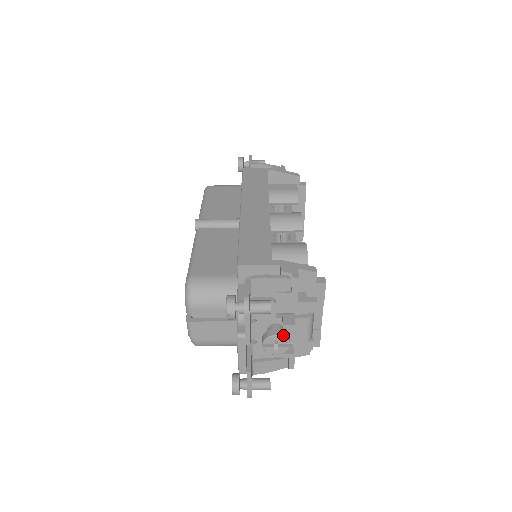
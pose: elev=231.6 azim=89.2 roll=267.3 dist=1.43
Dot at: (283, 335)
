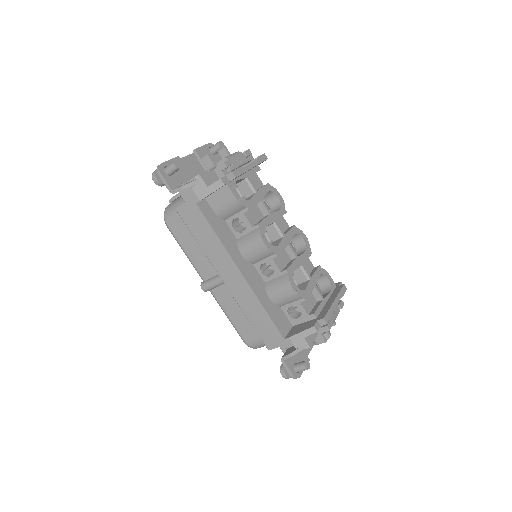
Dot at: occluded
